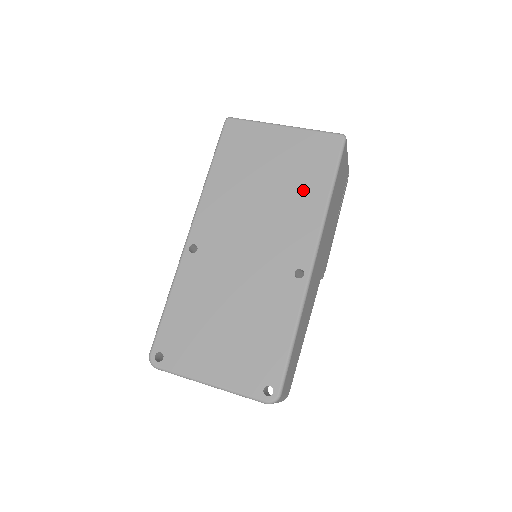
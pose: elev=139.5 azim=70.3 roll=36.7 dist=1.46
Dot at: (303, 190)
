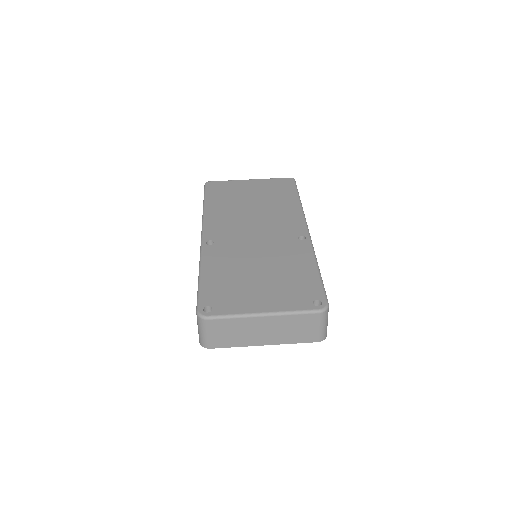
Dot at: (280, 202)
